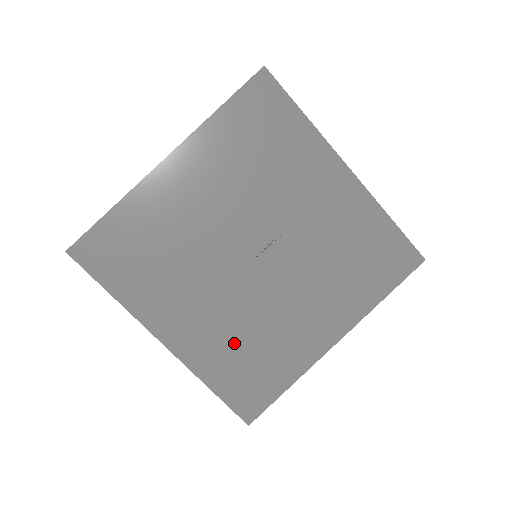
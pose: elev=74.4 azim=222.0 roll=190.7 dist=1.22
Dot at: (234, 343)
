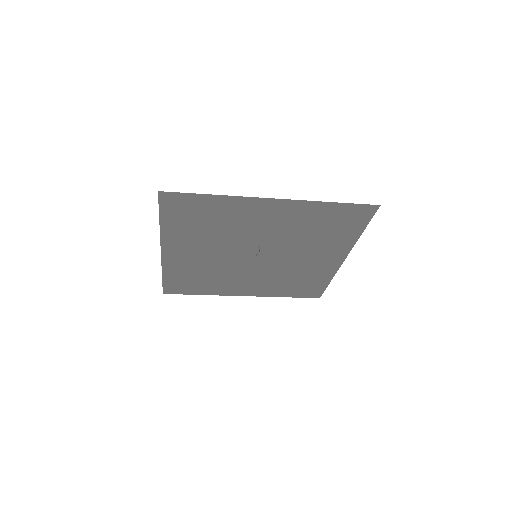
Dot at: (281, 283)
